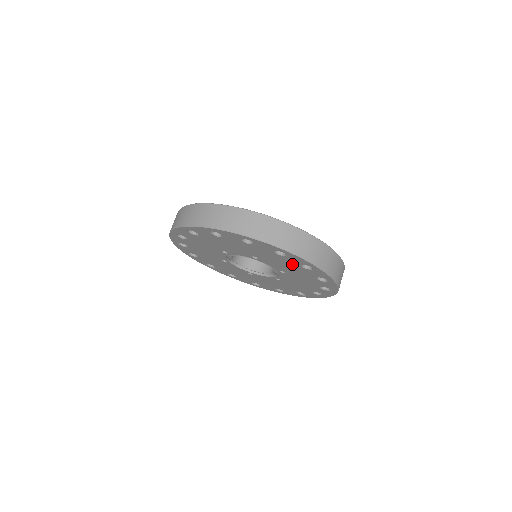
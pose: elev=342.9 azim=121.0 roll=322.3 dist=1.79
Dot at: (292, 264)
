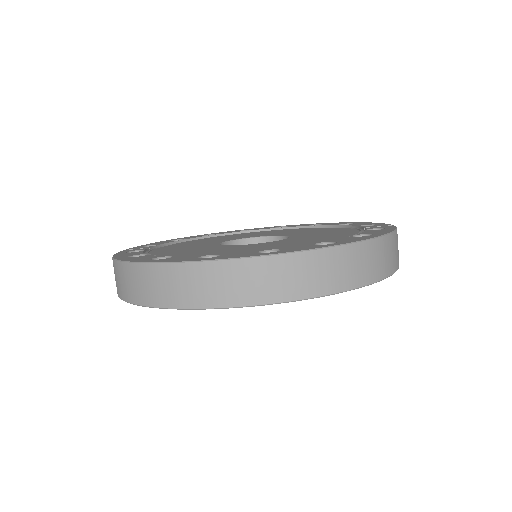
Dot at: occluded
